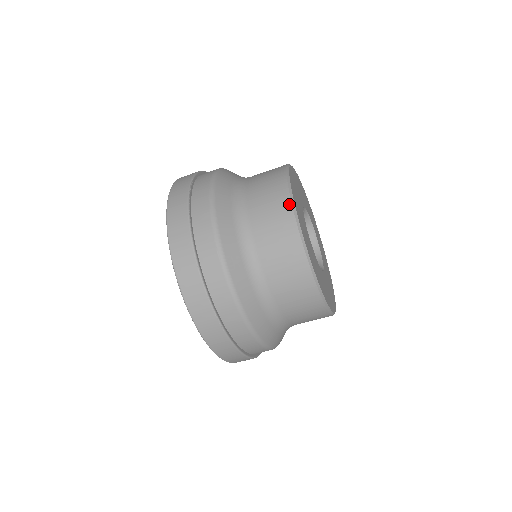
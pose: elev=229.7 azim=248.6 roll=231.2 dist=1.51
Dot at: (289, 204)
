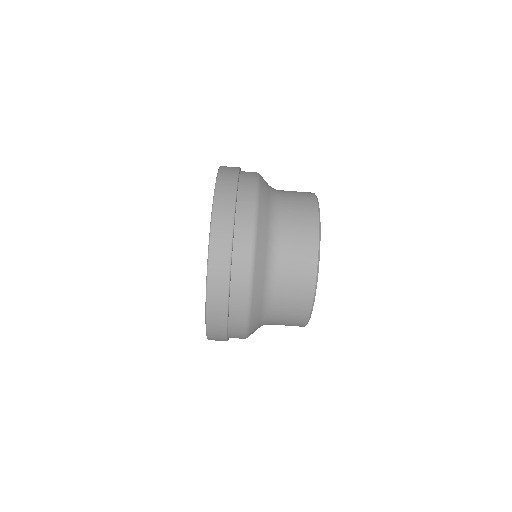
Dot at: (316, 207)
